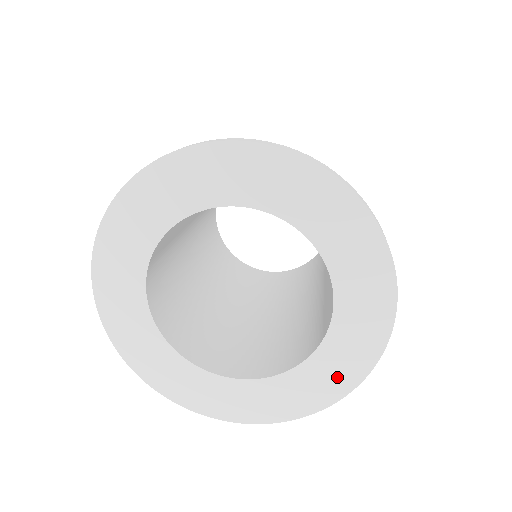
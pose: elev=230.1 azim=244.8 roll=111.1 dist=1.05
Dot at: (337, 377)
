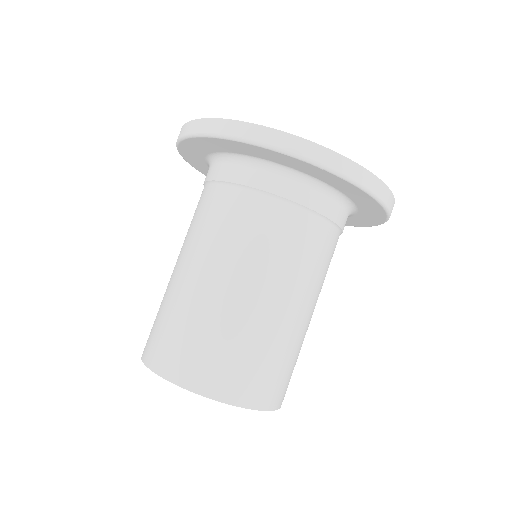
Dot at: occluded
